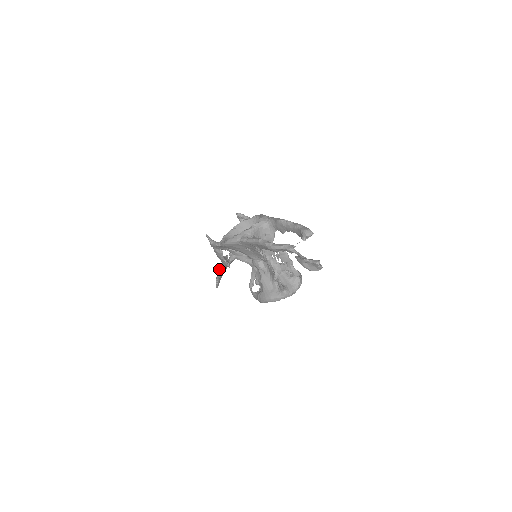
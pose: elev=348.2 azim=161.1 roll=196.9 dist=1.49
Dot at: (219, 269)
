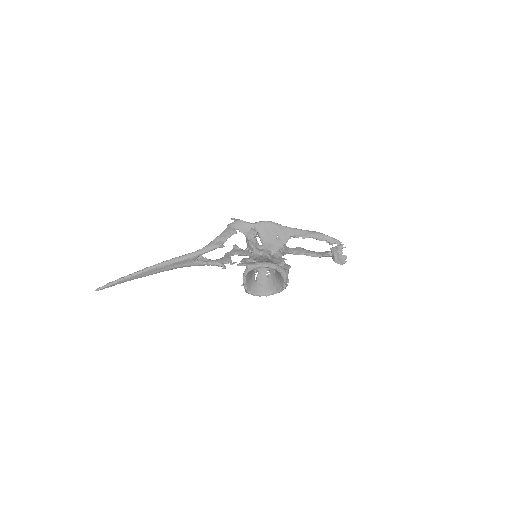
Dot at: (173, 258)
